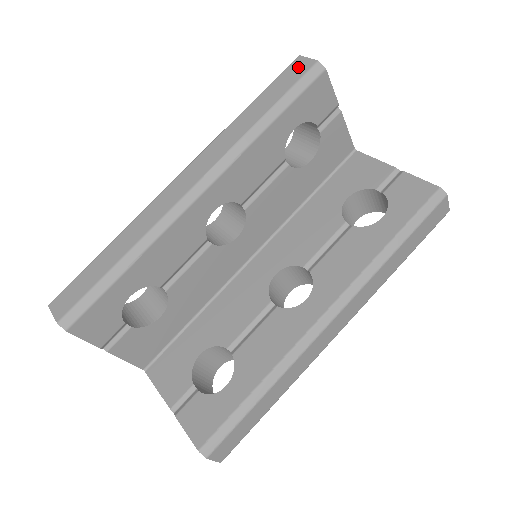
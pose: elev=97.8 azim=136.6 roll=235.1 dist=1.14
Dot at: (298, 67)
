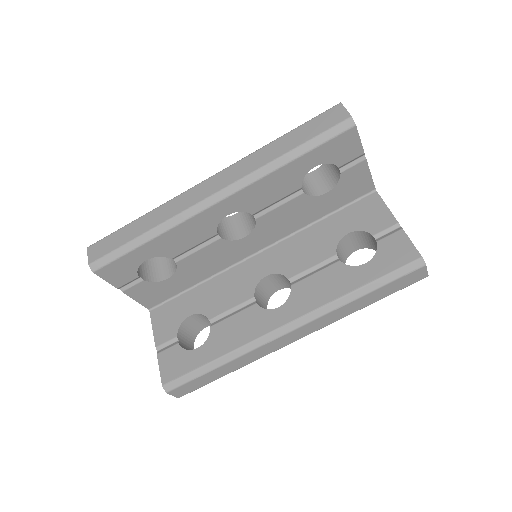
Dot at: (334, 115)
